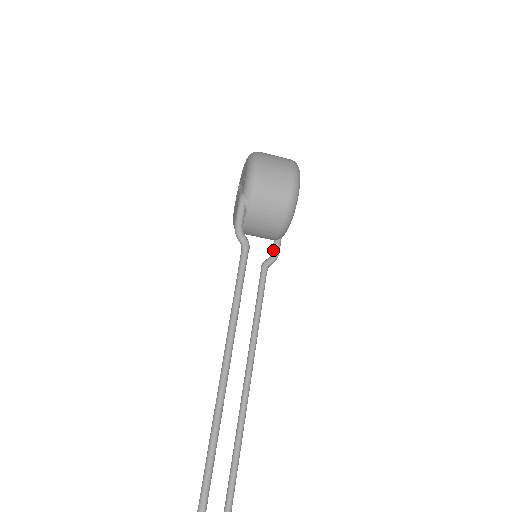
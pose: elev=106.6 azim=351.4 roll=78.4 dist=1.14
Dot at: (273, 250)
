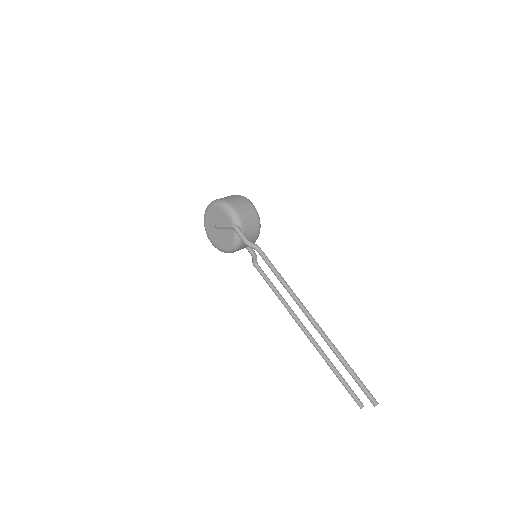
Dot at: (251, 253)
